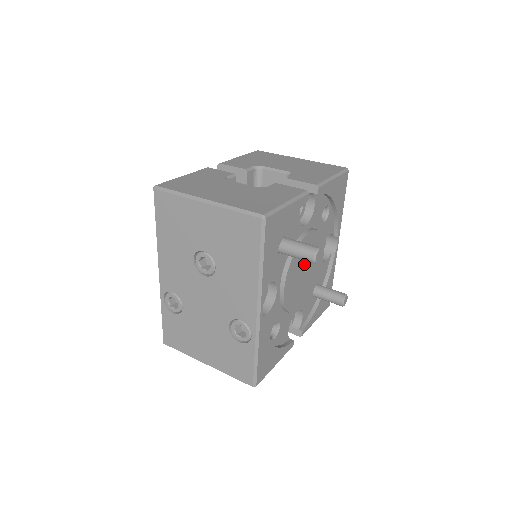
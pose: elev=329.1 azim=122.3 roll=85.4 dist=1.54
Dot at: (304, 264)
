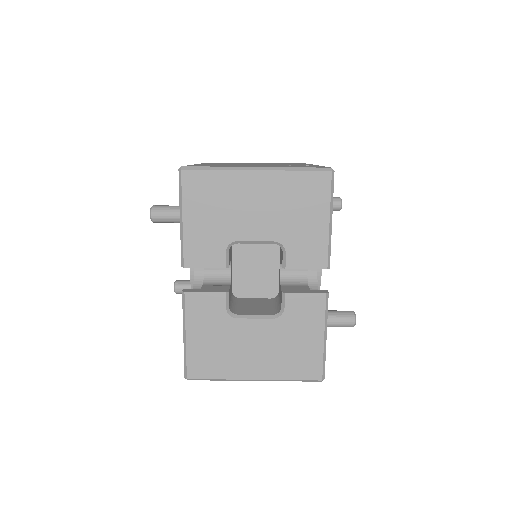
Dot at: occluded
